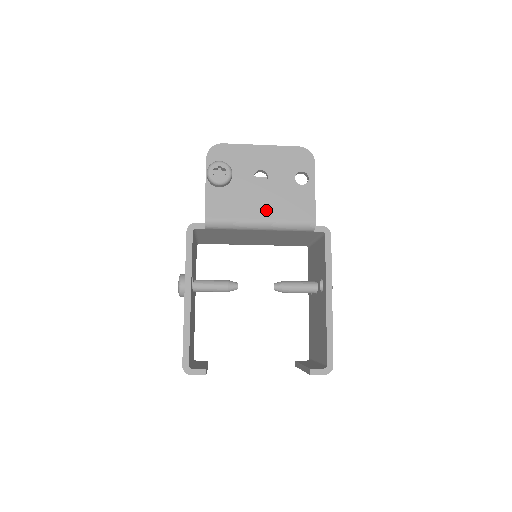
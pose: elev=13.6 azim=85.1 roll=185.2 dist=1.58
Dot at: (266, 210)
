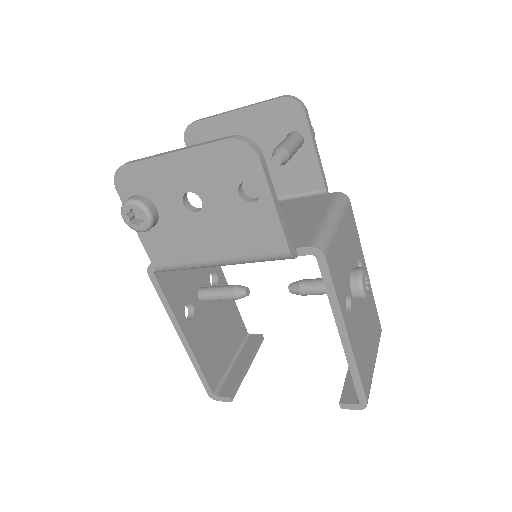
Dot at: (217, 247)
